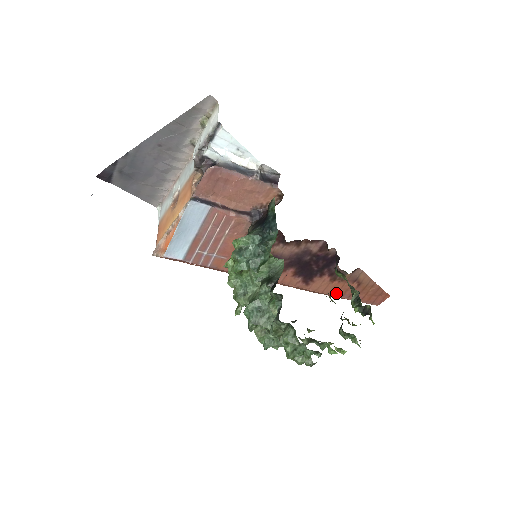
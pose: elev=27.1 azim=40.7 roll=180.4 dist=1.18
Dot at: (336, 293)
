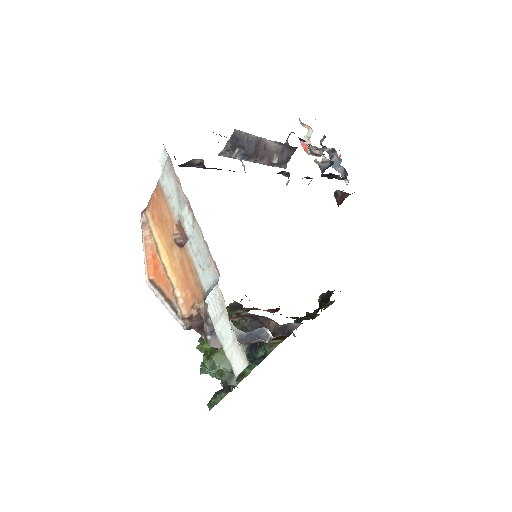
Dot at: occluded
